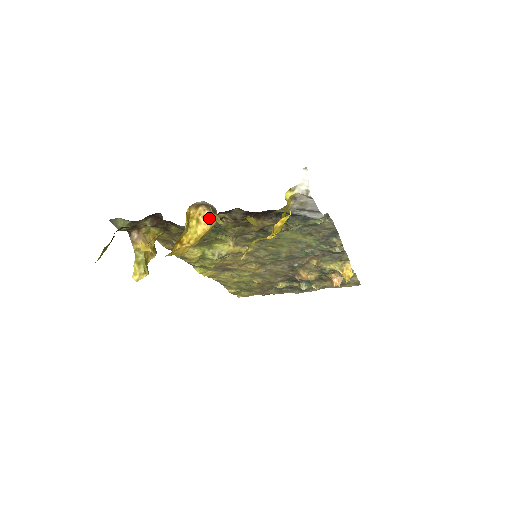
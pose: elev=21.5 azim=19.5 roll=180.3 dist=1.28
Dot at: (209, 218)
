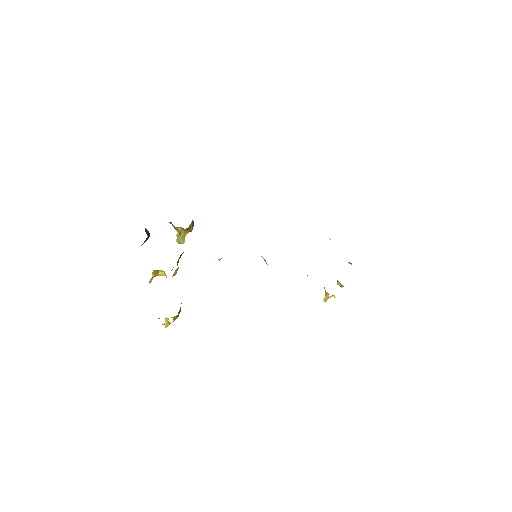
Dot at: (166, 276)
